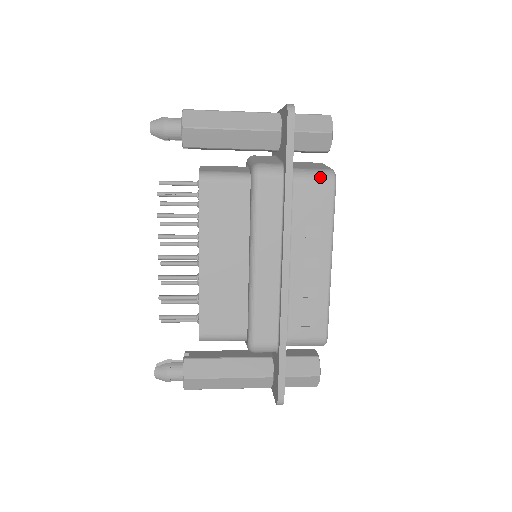
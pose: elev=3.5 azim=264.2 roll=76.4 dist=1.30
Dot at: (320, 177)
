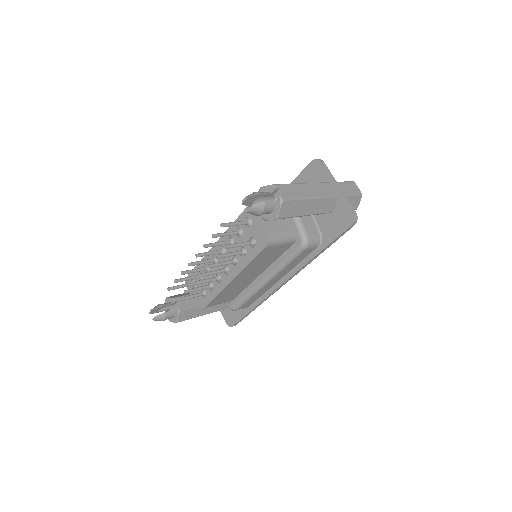
Dot at: occluded
